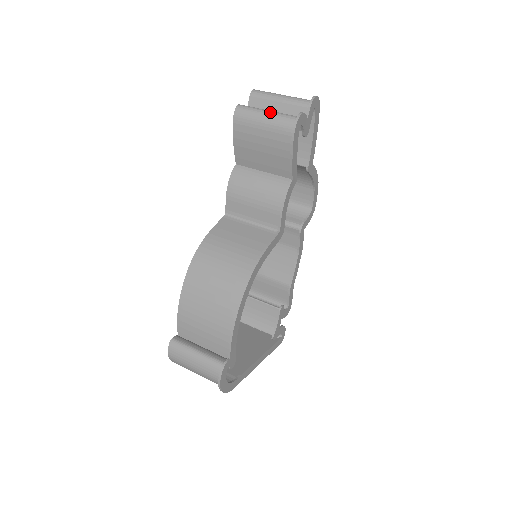
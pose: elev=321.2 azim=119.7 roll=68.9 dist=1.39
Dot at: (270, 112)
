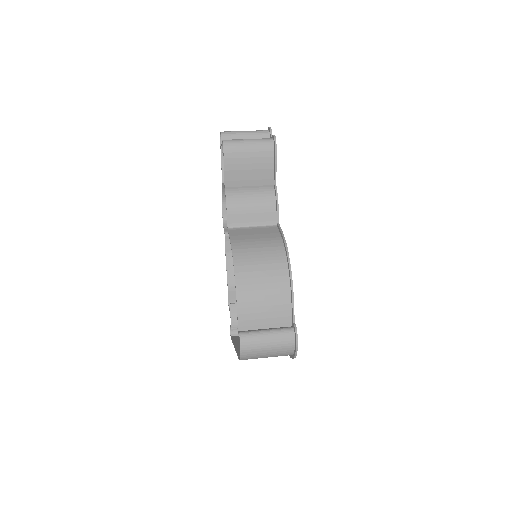
Dot at: (251, 139)
